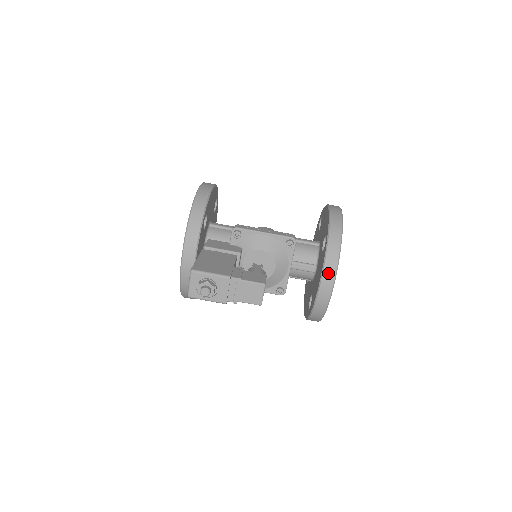
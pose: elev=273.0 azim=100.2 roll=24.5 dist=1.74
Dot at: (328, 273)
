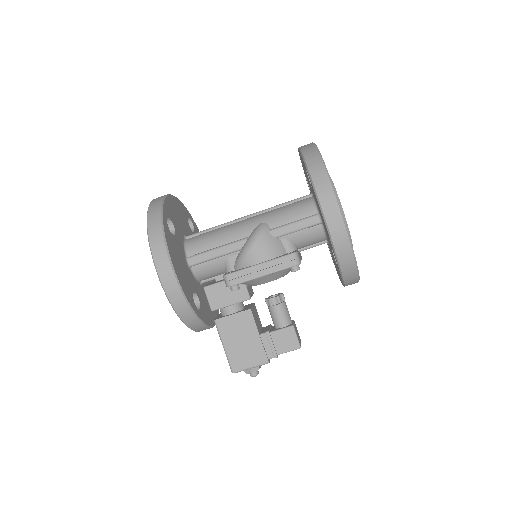
Dot at: occluded
